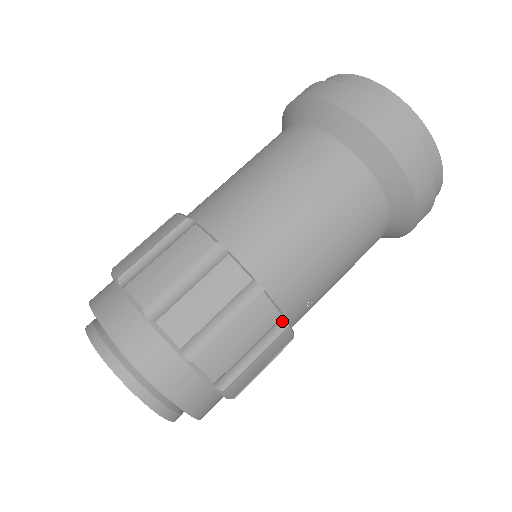
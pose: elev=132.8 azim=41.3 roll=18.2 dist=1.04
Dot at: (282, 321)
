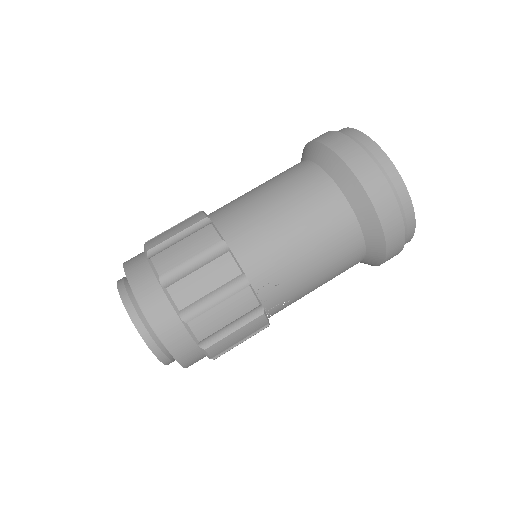
Dot at: (244, 281)
